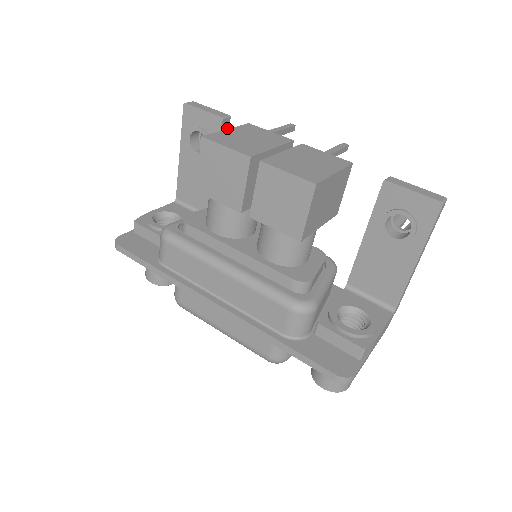
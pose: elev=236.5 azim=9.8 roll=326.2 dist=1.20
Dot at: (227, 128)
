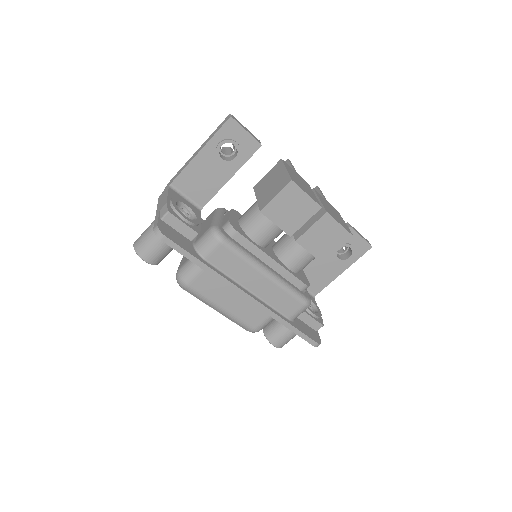
Dot at: occluded
